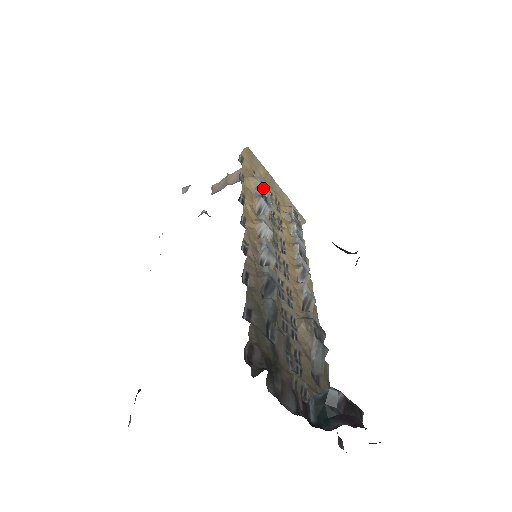
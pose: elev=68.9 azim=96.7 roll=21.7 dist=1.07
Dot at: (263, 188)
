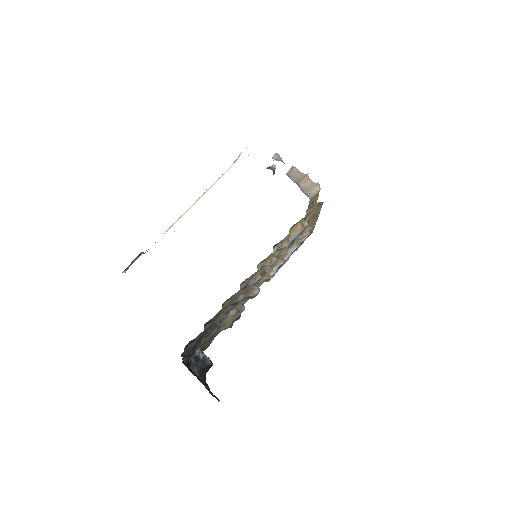
Dot at: (299, 235)
